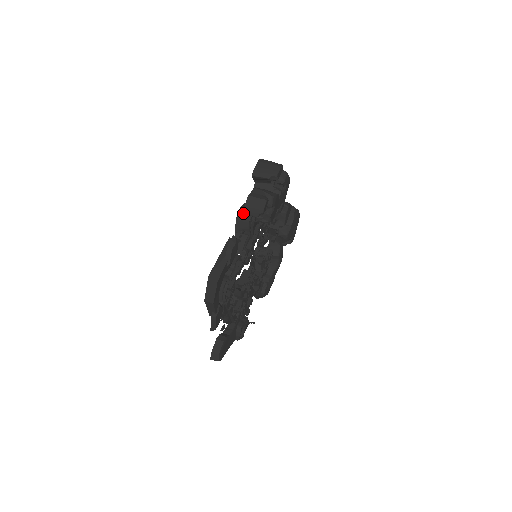
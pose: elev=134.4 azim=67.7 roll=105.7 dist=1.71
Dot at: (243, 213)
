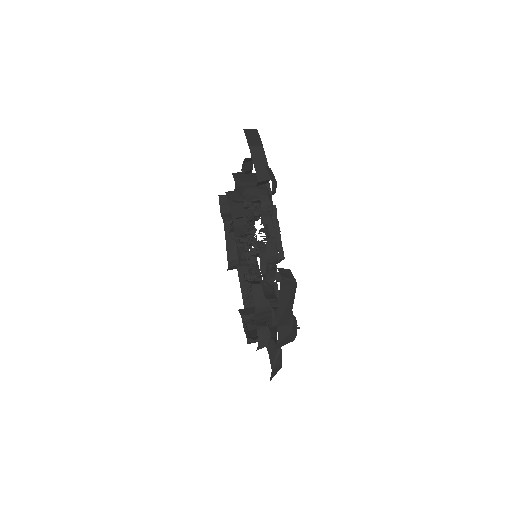
Dot at: occluded
